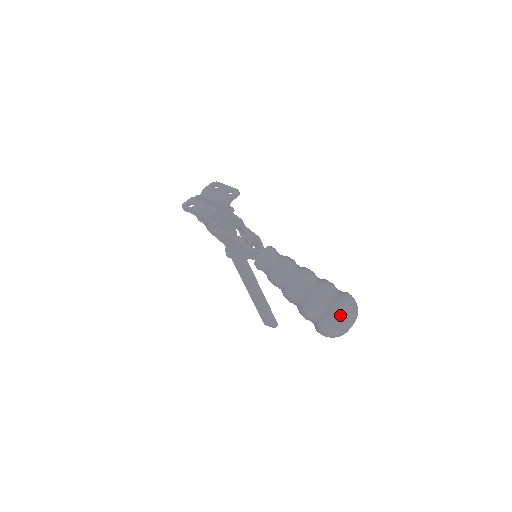
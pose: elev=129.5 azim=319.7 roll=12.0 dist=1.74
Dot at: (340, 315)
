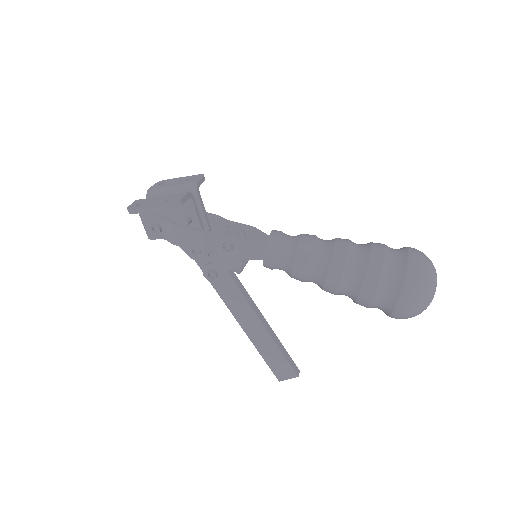
Dot at: (423, 268)
